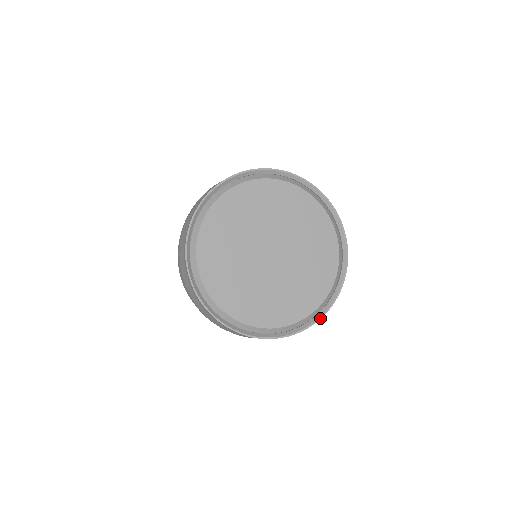
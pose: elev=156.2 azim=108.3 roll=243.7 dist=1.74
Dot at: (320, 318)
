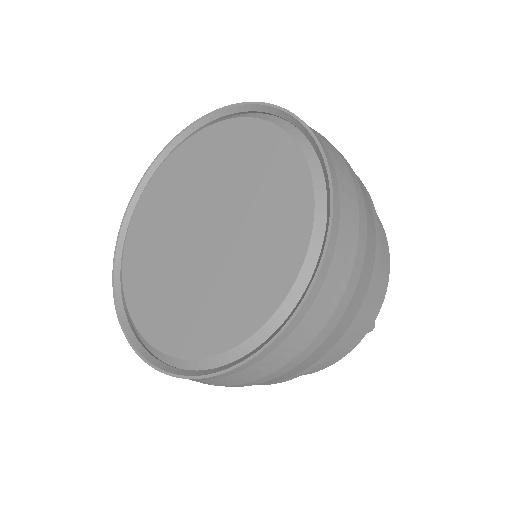
Dot at: (267, 344)
